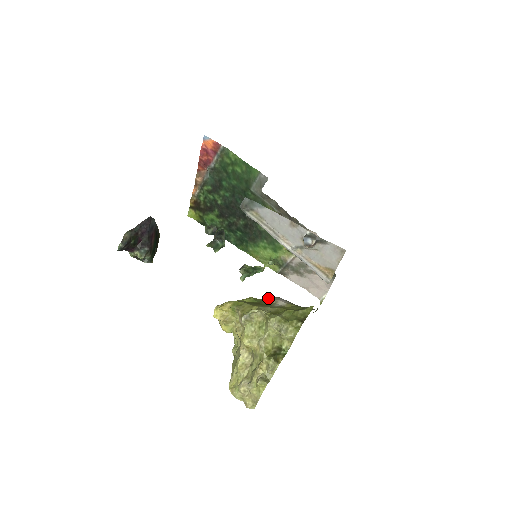
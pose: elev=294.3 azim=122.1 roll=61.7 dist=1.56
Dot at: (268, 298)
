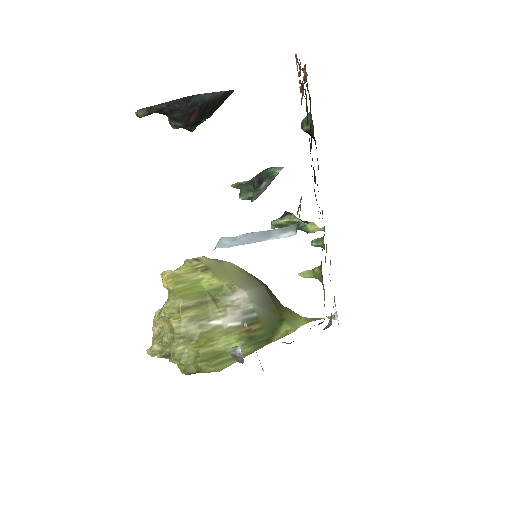
Dot at: (236, 295)
